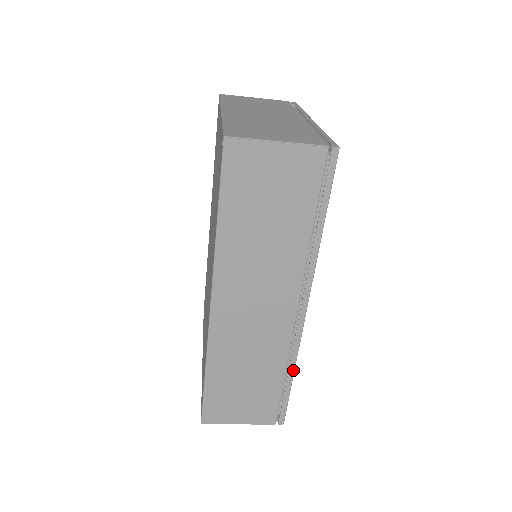
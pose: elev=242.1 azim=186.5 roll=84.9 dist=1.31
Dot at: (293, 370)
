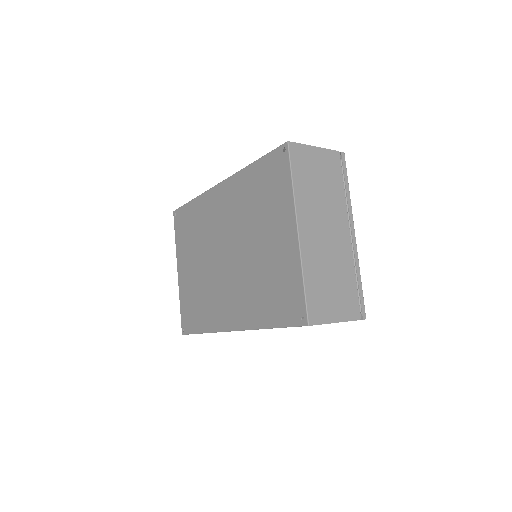
Dot at: occluded
